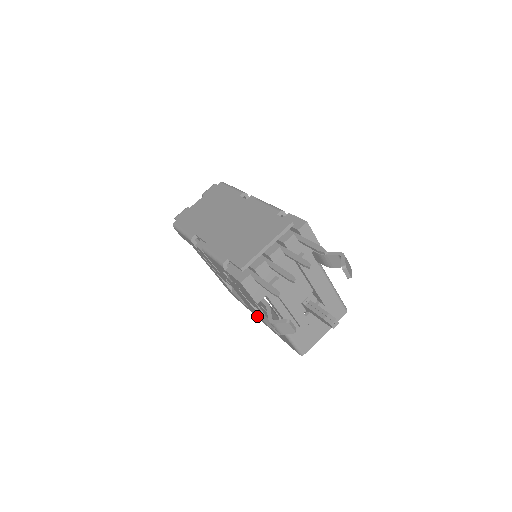
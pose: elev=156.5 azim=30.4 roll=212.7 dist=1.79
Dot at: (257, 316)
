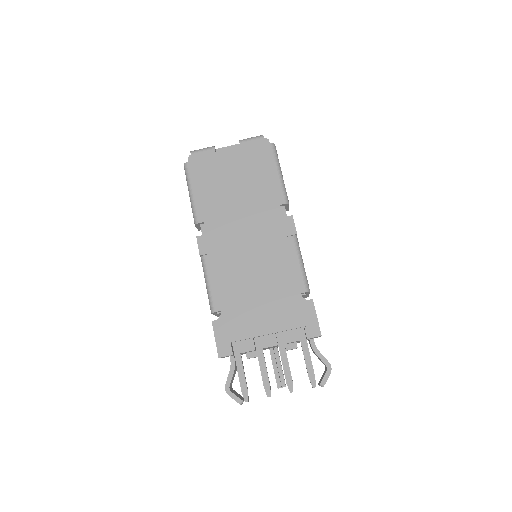
Dot at: occluded
